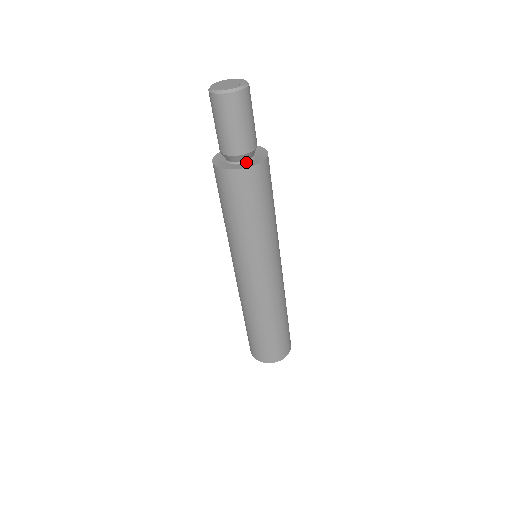
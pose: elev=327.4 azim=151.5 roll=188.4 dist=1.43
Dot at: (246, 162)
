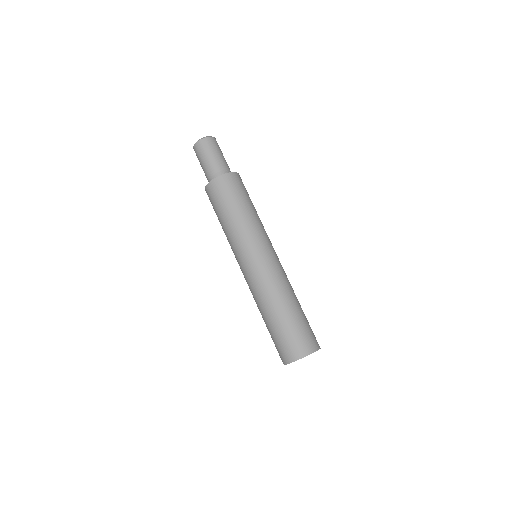
Dot at: occluded
